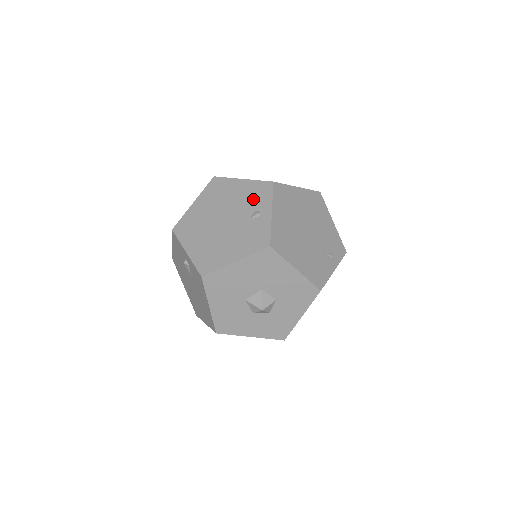
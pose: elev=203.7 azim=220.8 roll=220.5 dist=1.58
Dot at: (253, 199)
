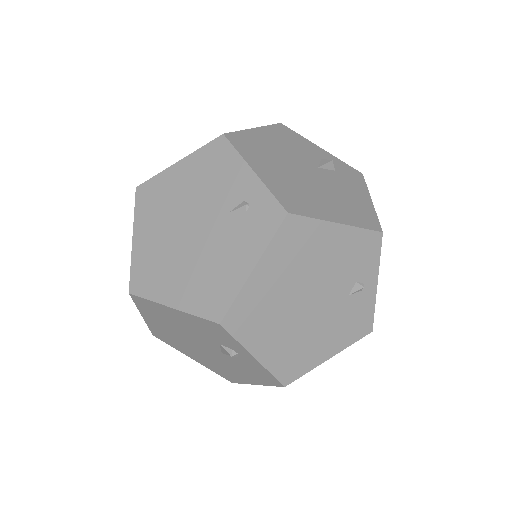
Dot at: (355, 263)
